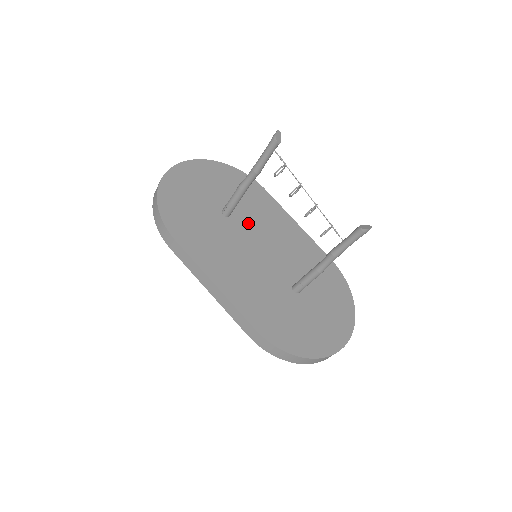
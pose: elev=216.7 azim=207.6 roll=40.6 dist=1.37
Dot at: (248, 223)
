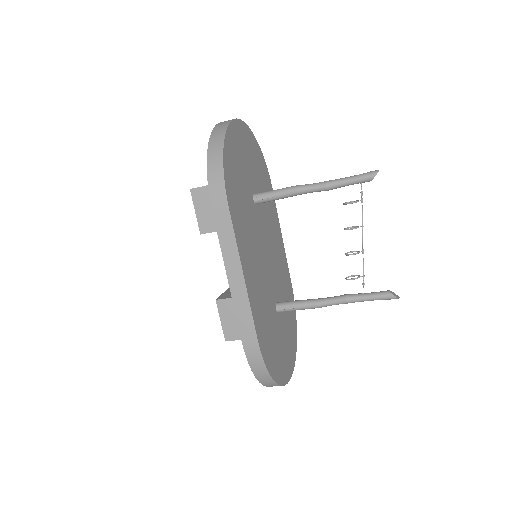
Dot at: (263, 220)
